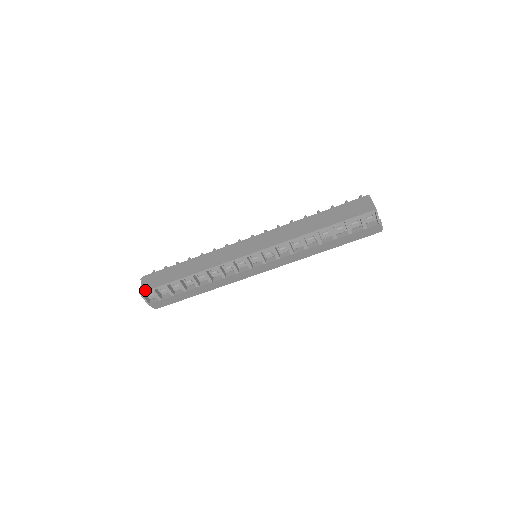
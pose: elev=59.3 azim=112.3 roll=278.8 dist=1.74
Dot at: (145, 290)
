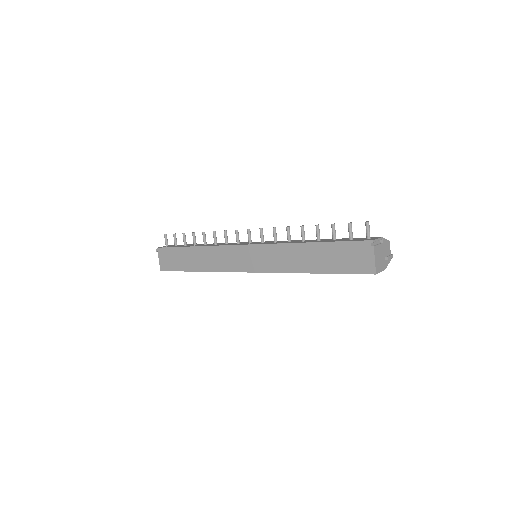
Dot at: (164, 270)
